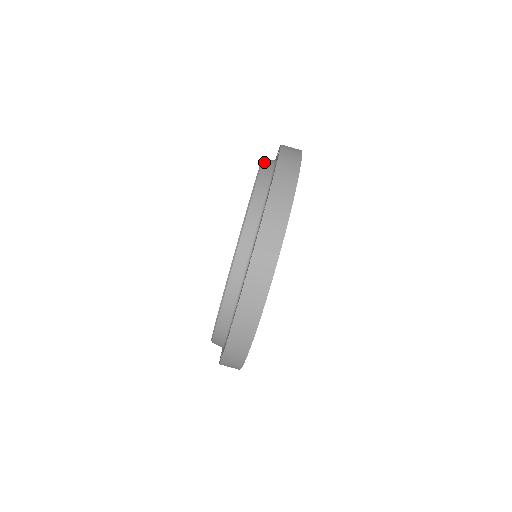
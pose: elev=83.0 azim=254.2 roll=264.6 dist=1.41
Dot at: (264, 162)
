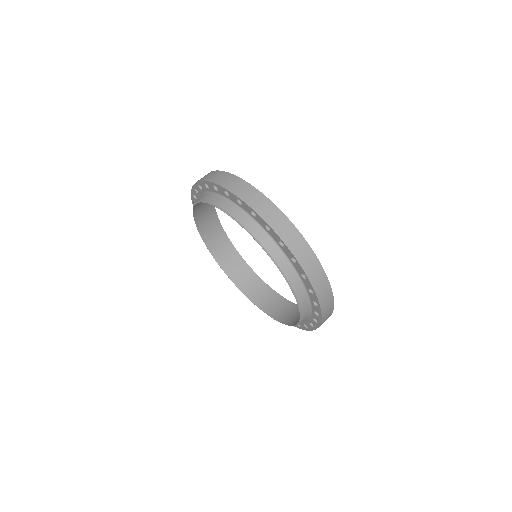
Dot at: occluded
